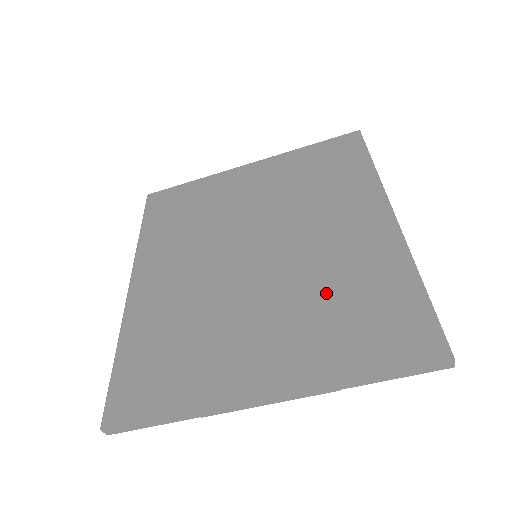
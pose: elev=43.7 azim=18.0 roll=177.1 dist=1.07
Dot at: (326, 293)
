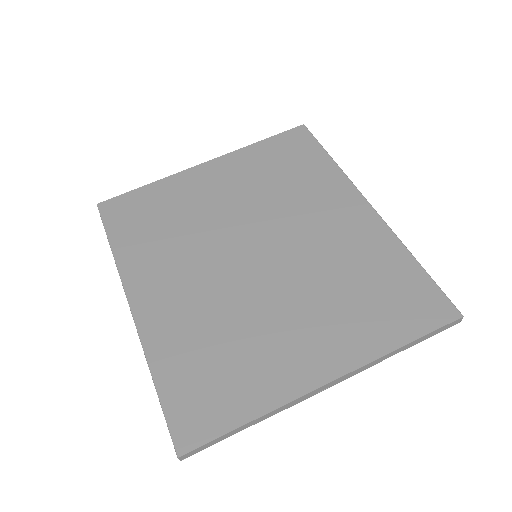
Dot at: (342, 281)
